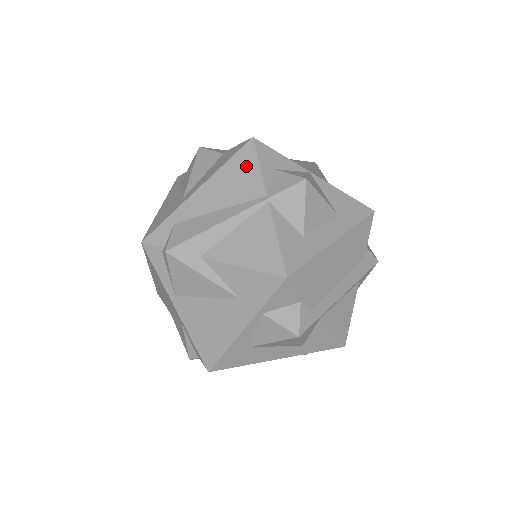
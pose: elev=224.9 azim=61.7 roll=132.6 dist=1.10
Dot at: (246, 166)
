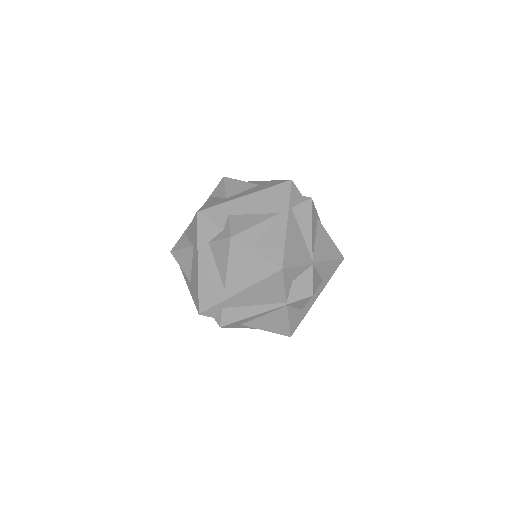
Dot at: (275, 285)
